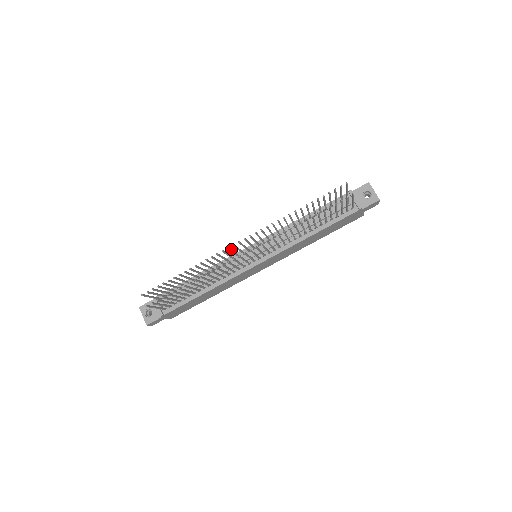
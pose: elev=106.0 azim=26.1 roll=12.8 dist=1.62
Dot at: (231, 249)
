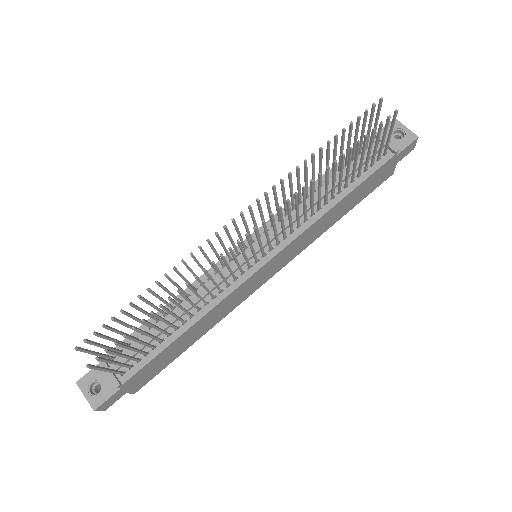
Dot at: (220, 239)
